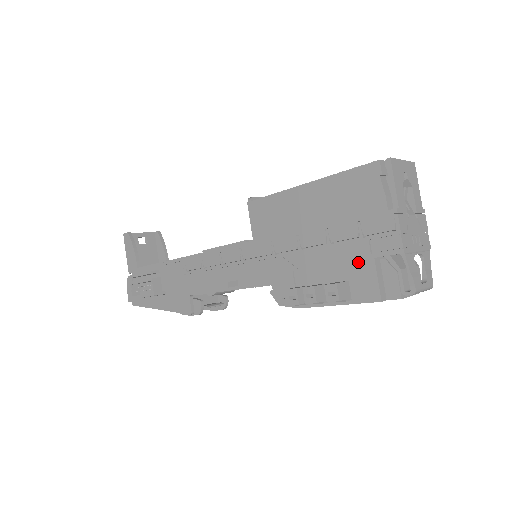
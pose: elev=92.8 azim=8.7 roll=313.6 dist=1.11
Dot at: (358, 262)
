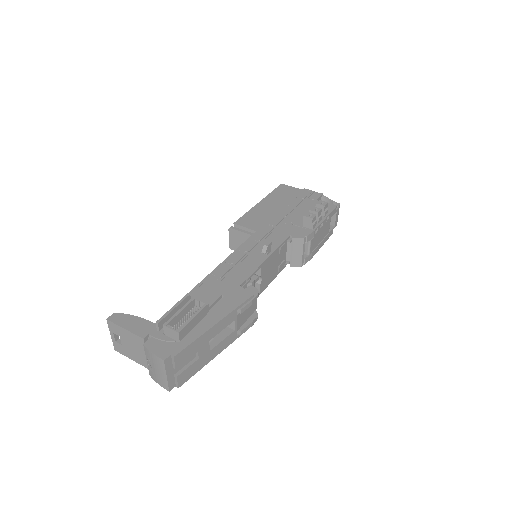
Dot at: (313, 204)
